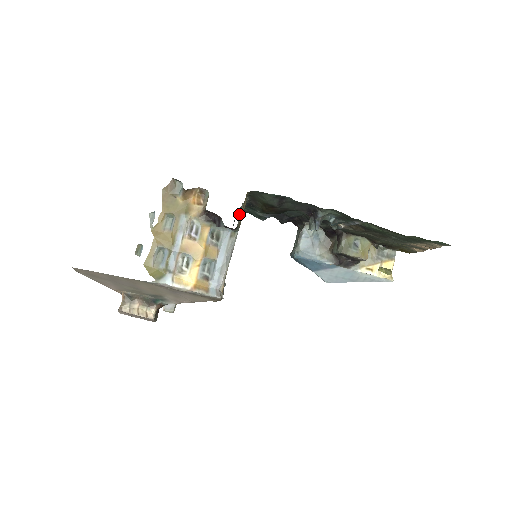
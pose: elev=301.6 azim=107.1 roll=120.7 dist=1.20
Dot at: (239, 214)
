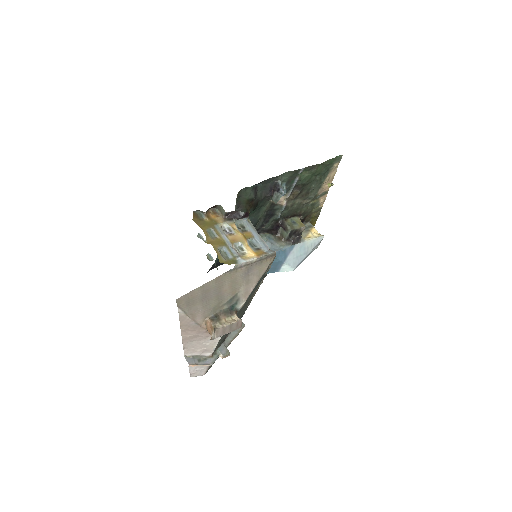
Dot at: occluded
